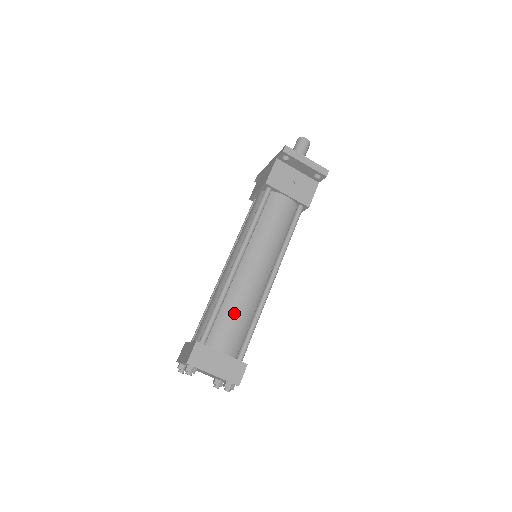
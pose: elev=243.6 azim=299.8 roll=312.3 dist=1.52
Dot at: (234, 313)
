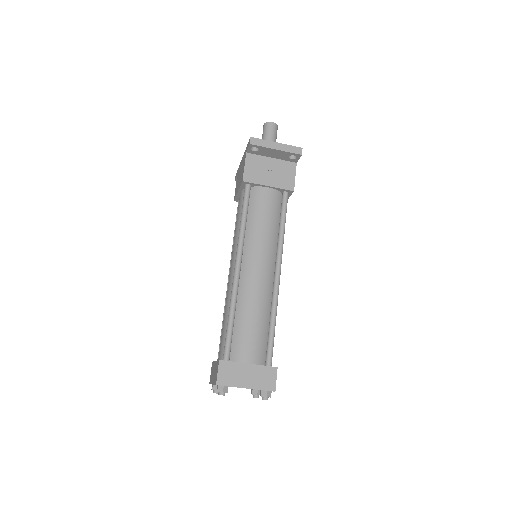
Dot at: (249, 320)
